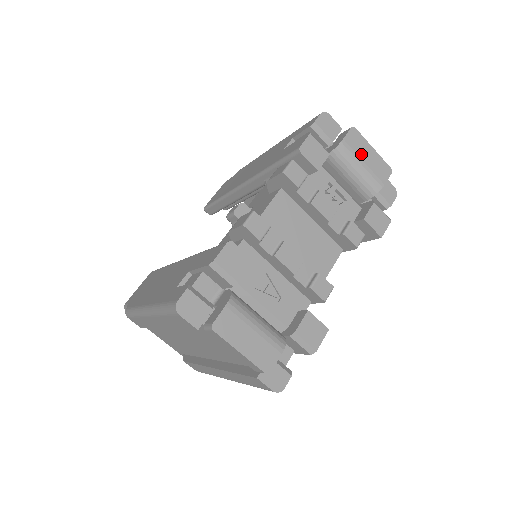
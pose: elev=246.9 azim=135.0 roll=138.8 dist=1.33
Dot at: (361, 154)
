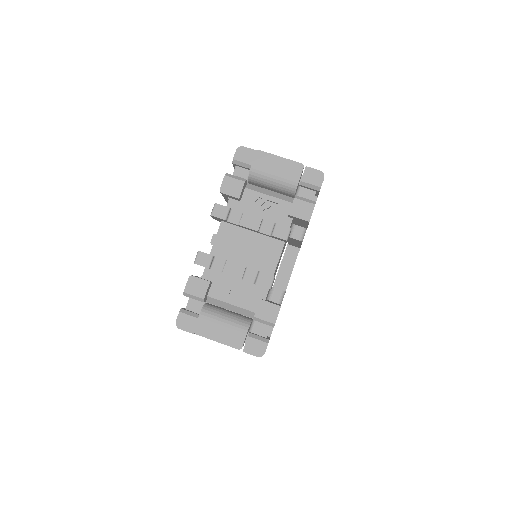
Dot at: (271, 167)
